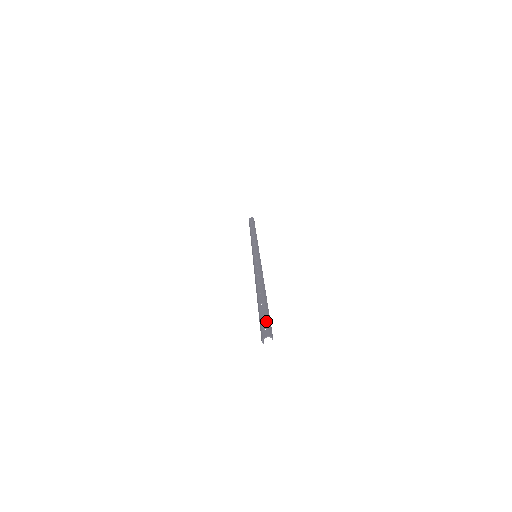
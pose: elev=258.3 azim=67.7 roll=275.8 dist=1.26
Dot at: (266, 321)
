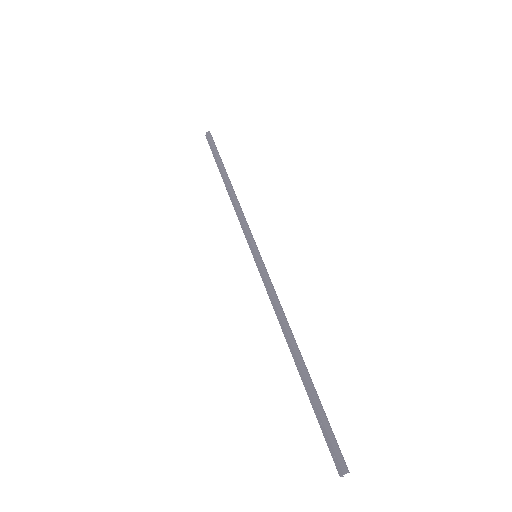
Dot at: (329, 440)
